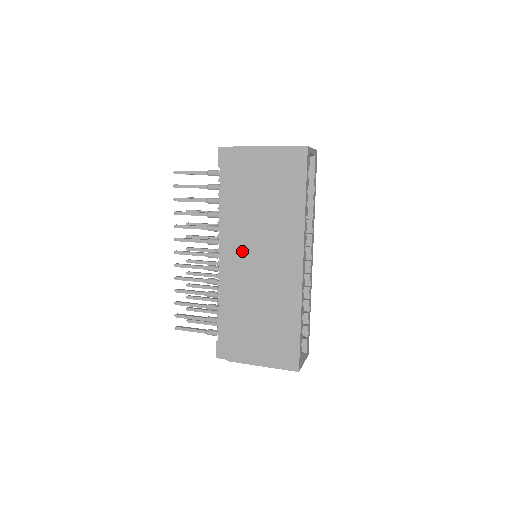
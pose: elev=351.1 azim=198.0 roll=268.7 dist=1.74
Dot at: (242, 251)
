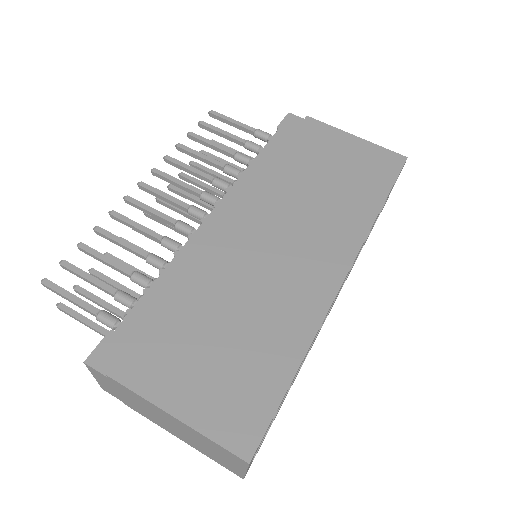
Dot at: (256, 218)
